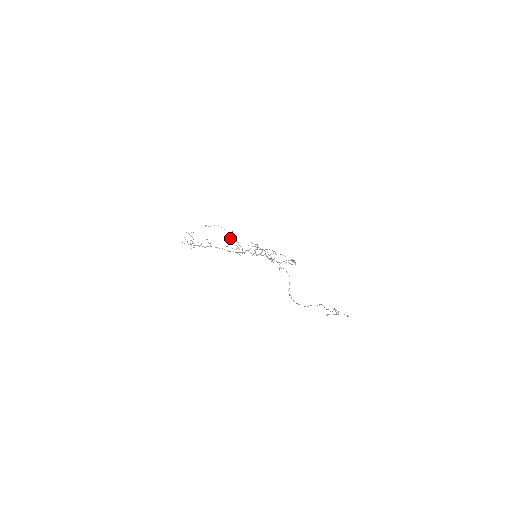
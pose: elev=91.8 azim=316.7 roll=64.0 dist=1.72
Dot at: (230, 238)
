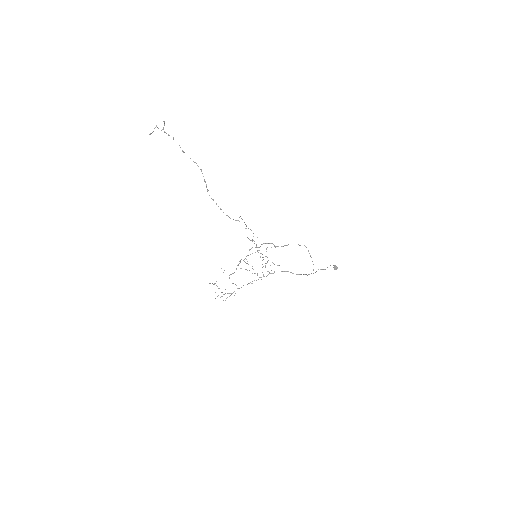
Dot at: occluded
